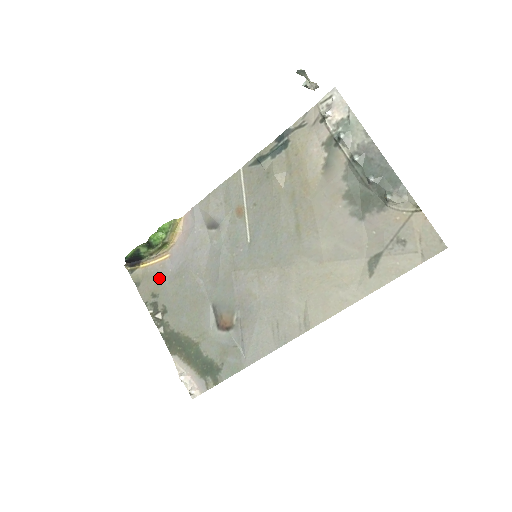
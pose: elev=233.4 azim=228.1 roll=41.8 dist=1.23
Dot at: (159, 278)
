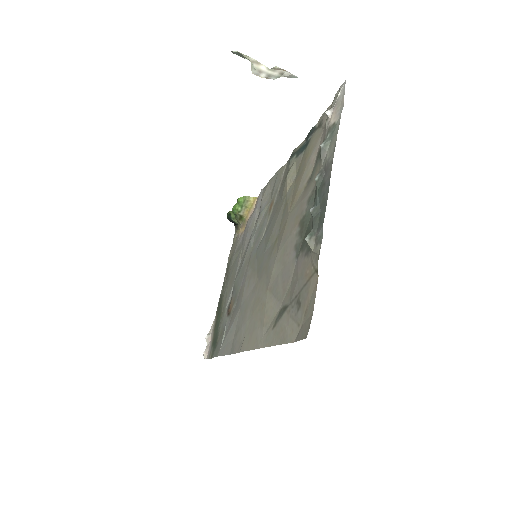
Dot at: occluded
